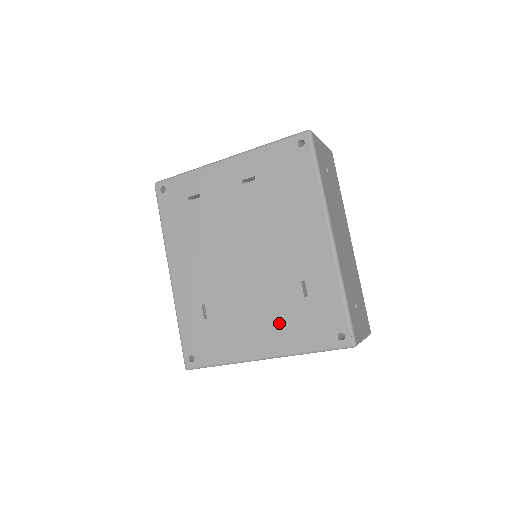
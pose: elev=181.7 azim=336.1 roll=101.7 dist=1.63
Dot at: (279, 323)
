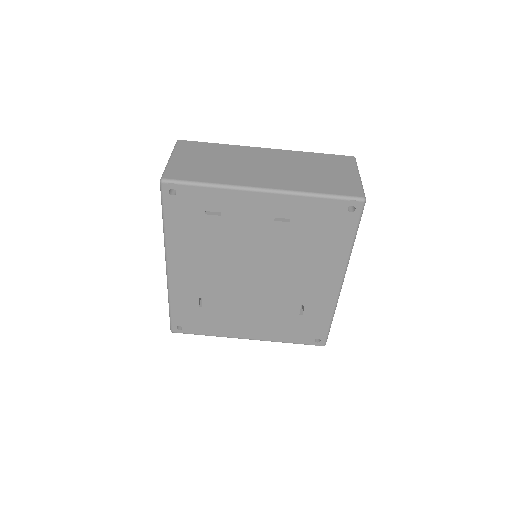
Dot at: (271, 324)
